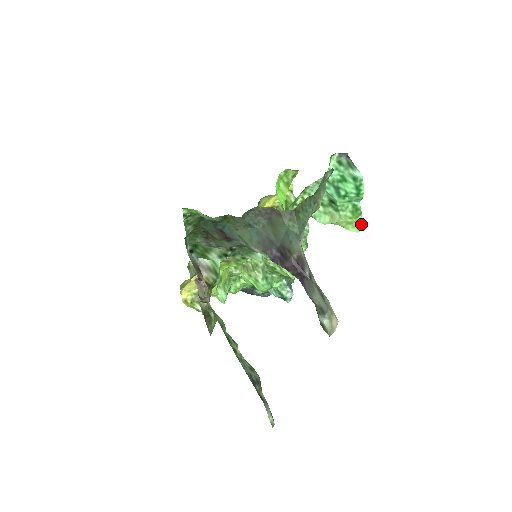
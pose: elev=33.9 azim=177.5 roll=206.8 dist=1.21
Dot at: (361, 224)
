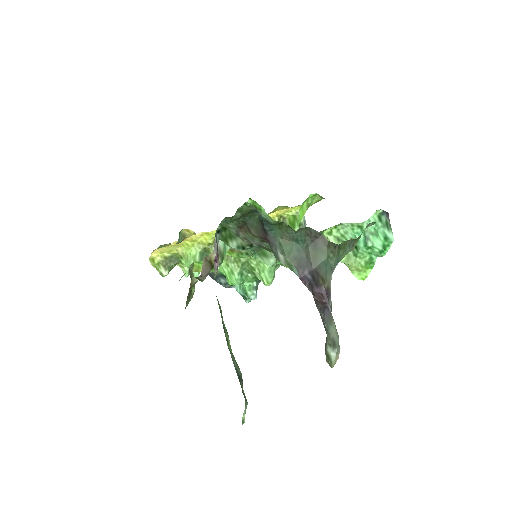
Dot at: (367, 275)
